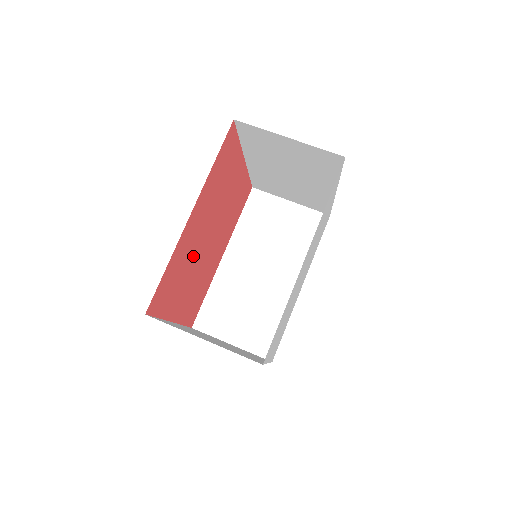
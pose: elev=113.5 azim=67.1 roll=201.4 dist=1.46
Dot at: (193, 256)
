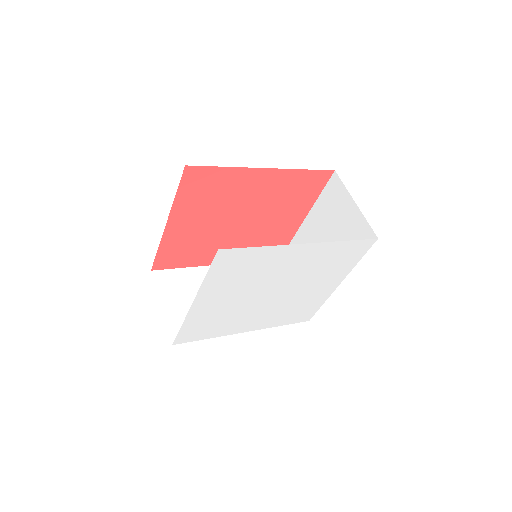
Dot at: (228, 206)
